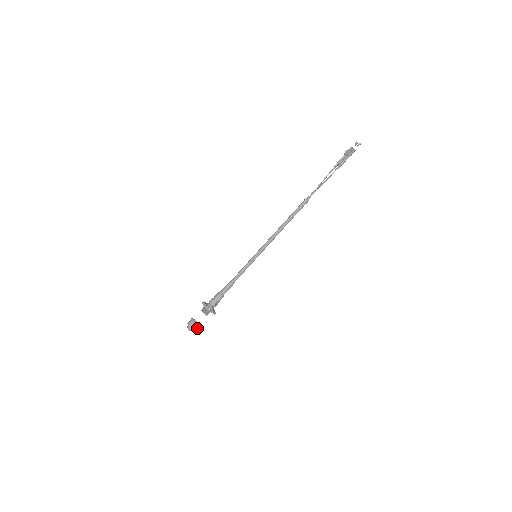
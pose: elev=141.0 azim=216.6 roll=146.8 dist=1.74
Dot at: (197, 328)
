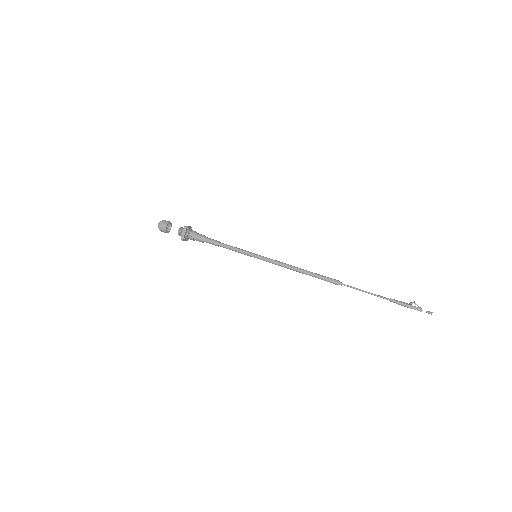
Dot at: (163, 228)
